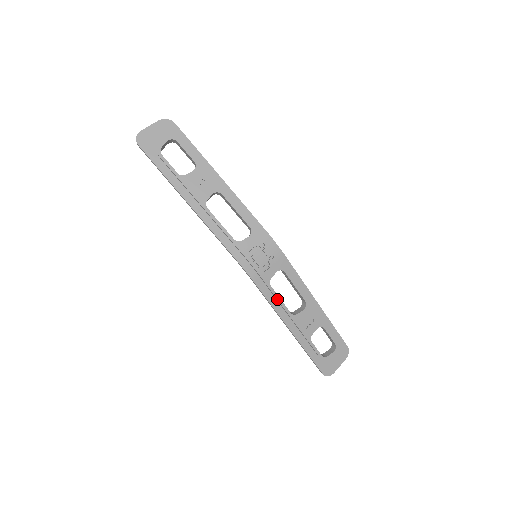
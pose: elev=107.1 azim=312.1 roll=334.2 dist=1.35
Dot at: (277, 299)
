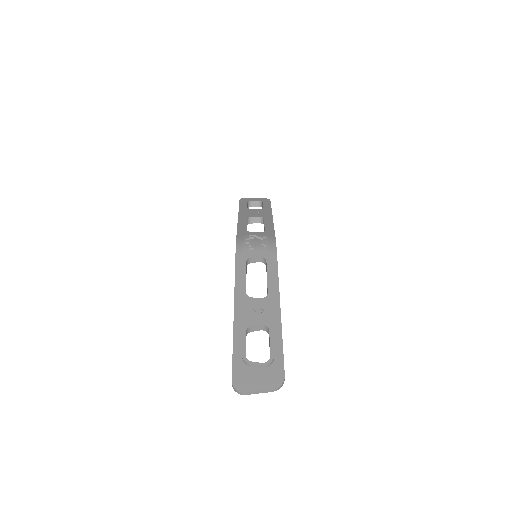
Dot at: (243, 274)
